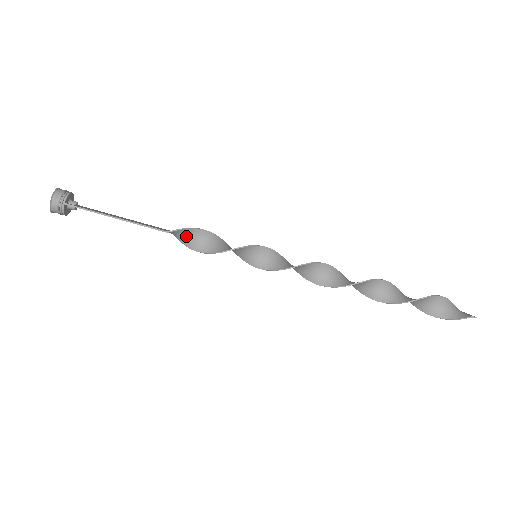
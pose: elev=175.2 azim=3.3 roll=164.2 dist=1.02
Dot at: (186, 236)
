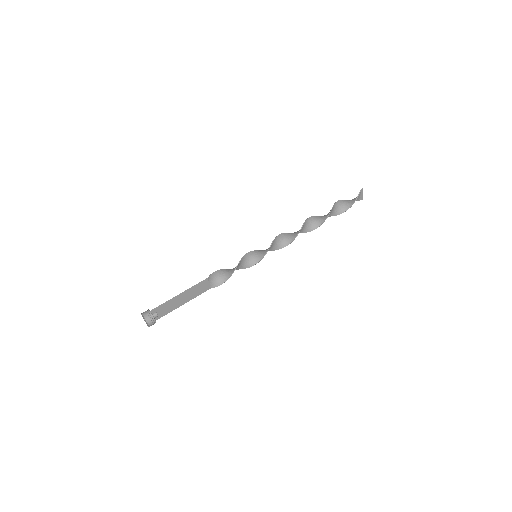
Dot at: (218, 277)
